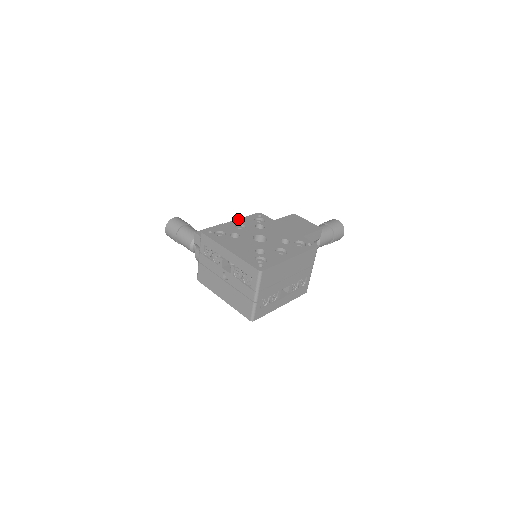
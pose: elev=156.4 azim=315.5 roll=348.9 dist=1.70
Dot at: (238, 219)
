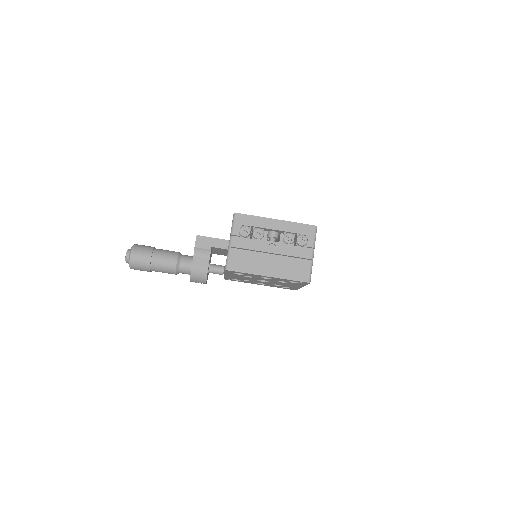
Dot at: occluded
